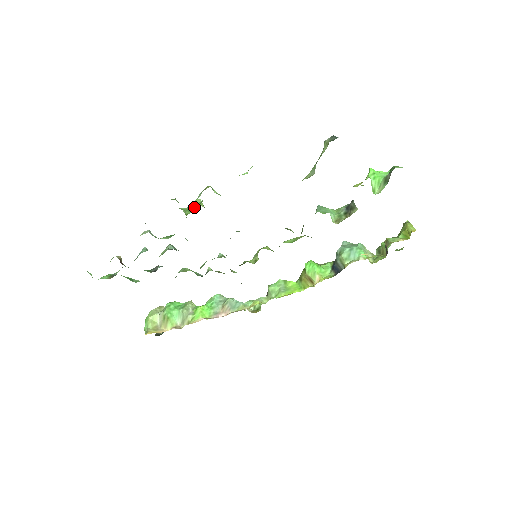
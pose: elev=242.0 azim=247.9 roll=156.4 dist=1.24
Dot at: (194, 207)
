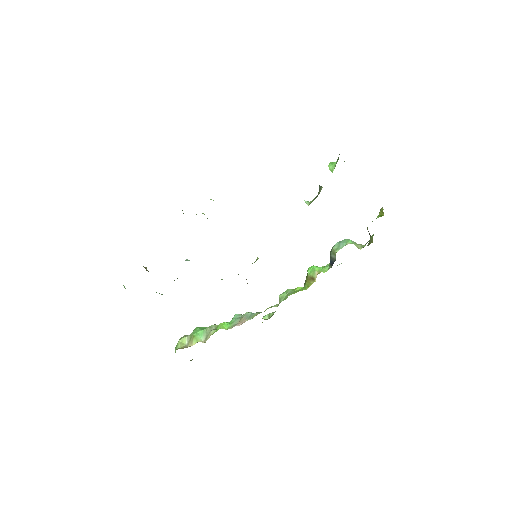
Dot at: occluded
